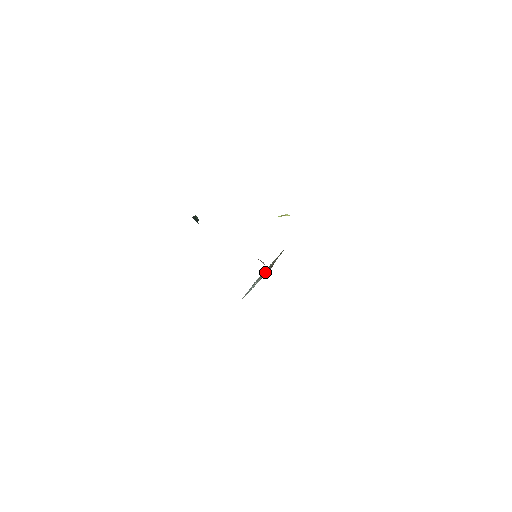
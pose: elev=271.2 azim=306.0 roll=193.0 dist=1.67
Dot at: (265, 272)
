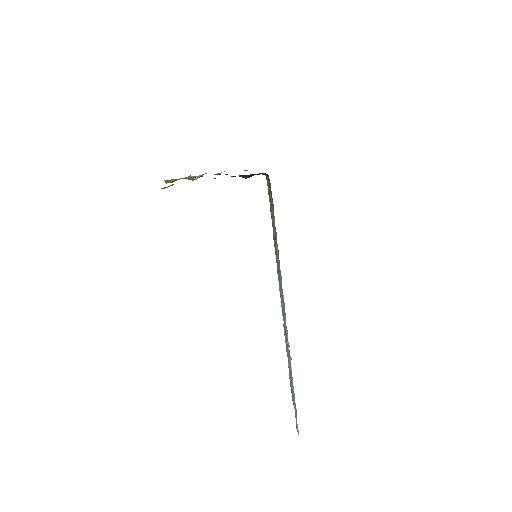
Dot at: occluded
